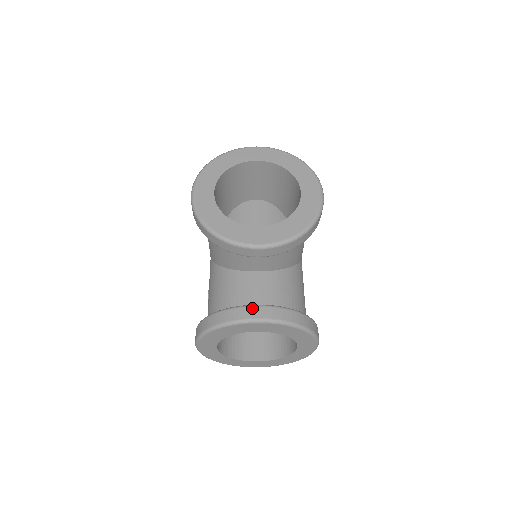
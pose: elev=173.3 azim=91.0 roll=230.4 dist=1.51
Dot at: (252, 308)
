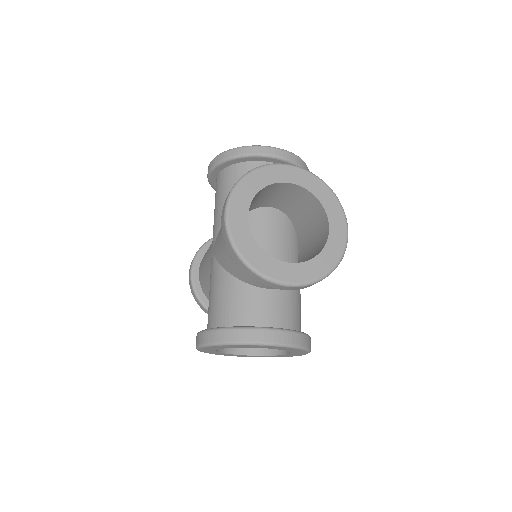
Dot at: (266, 331)
